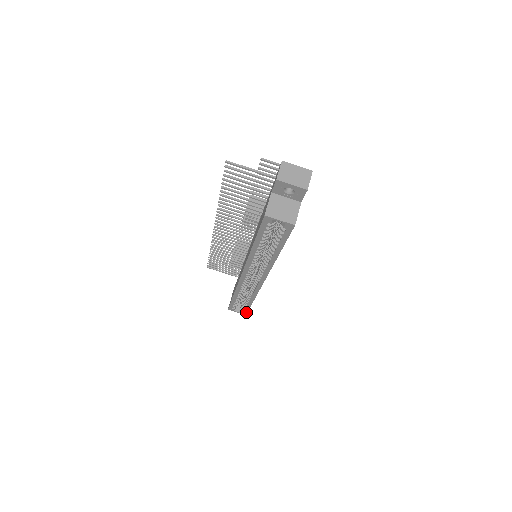
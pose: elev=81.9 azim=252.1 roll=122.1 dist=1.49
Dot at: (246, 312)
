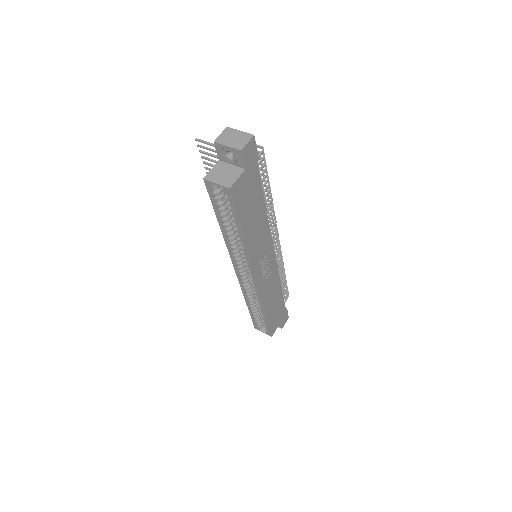
Dot at: (269, 332)
